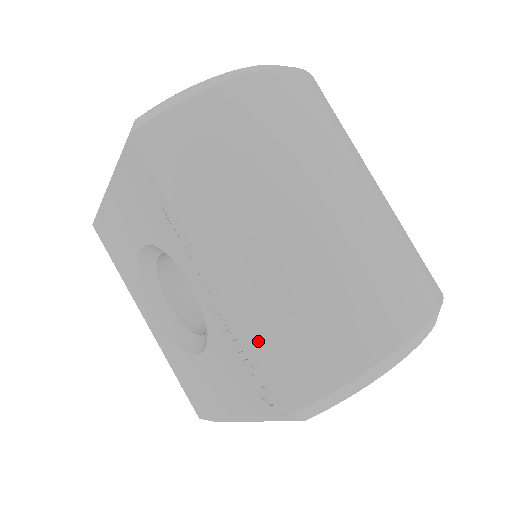
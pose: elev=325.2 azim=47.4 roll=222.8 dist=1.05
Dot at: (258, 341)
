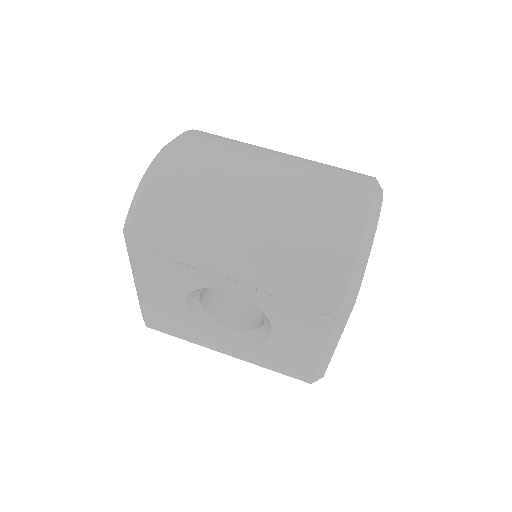
Dot at: (289, 282)
